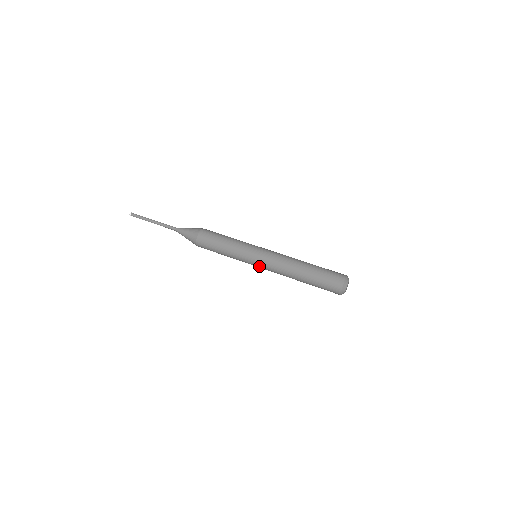
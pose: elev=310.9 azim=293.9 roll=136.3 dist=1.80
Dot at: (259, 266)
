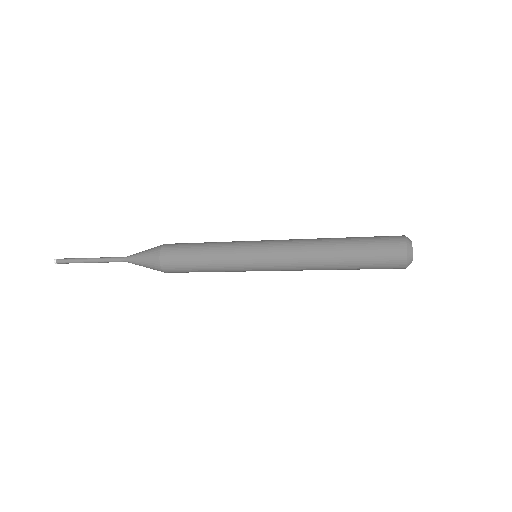
Dot at: (264, 261)
